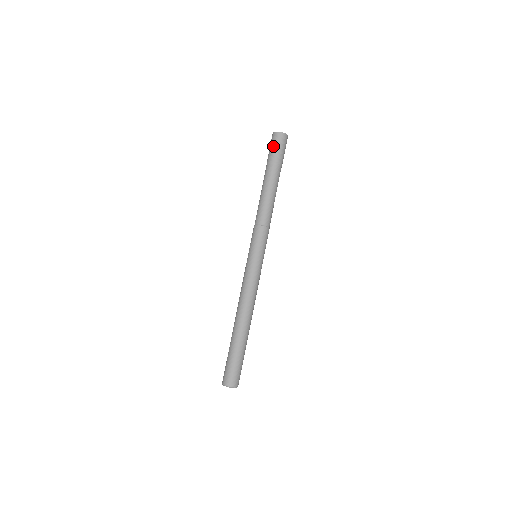
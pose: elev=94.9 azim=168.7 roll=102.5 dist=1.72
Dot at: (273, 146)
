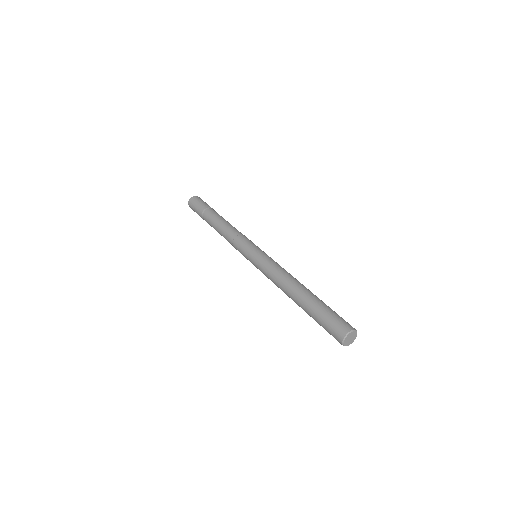
Dot at: (199, 202)
